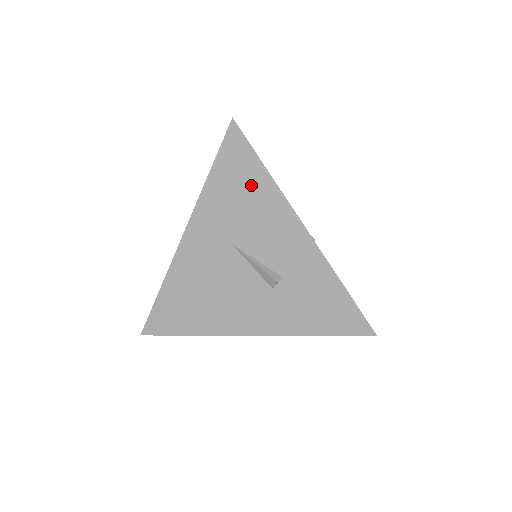
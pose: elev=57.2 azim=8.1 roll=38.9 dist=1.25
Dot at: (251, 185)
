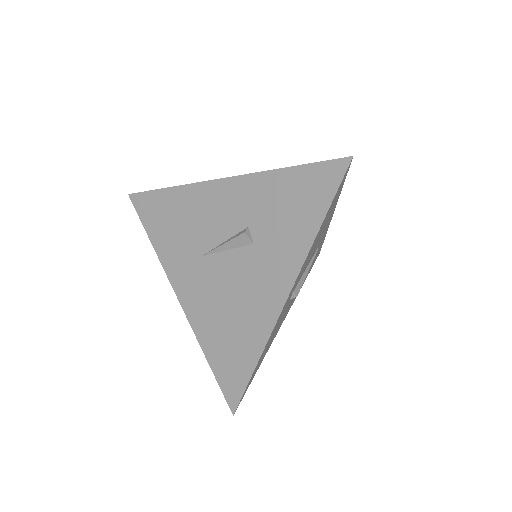
Dot at: (171, 208)
